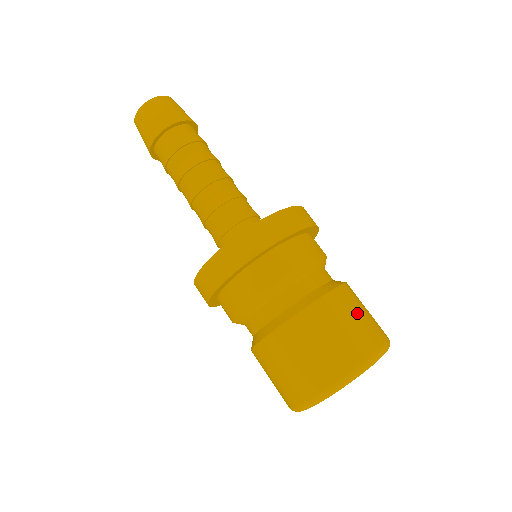
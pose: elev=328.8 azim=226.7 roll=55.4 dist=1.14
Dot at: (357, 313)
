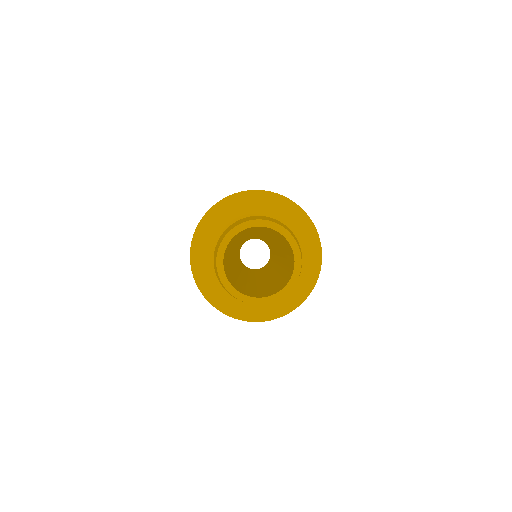
Dot at: occluded
